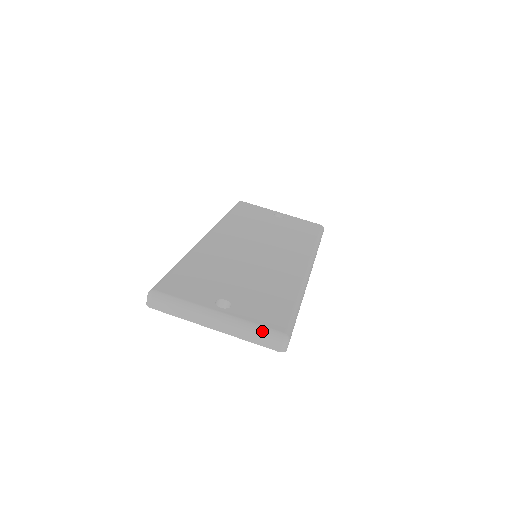
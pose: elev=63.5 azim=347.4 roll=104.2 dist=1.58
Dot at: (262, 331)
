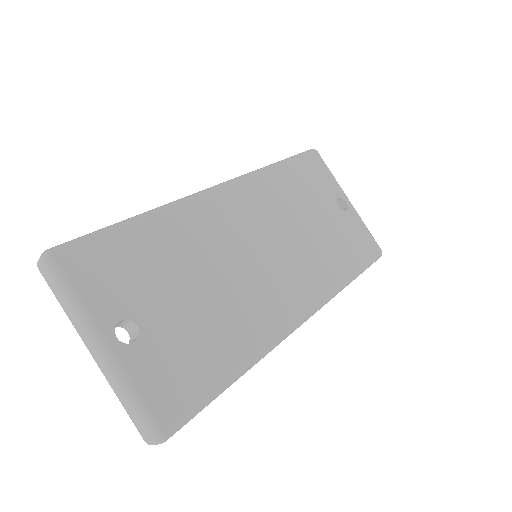
Dot at: (139, 409)
